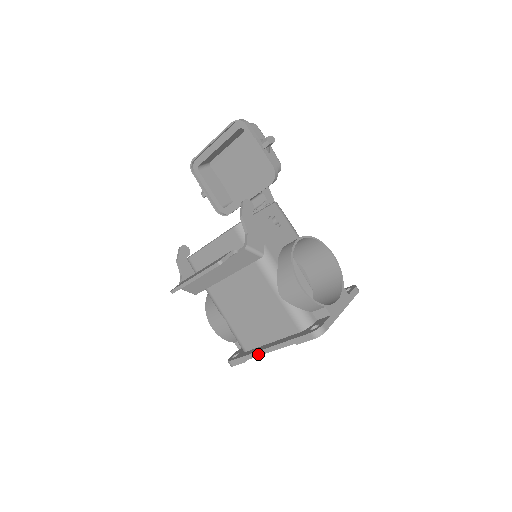
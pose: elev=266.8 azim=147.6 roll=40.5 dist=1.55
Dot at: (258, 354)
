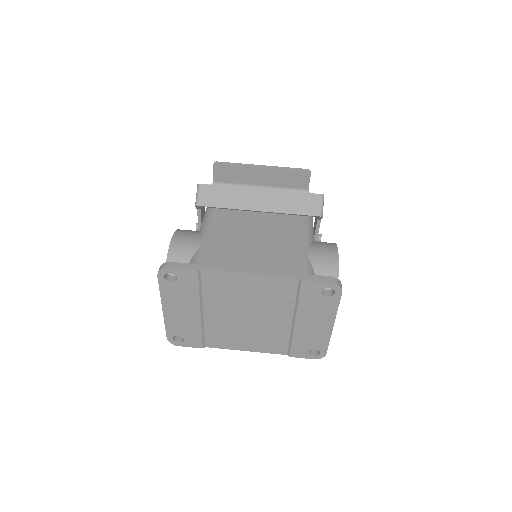
Dot at: (231, 270)
